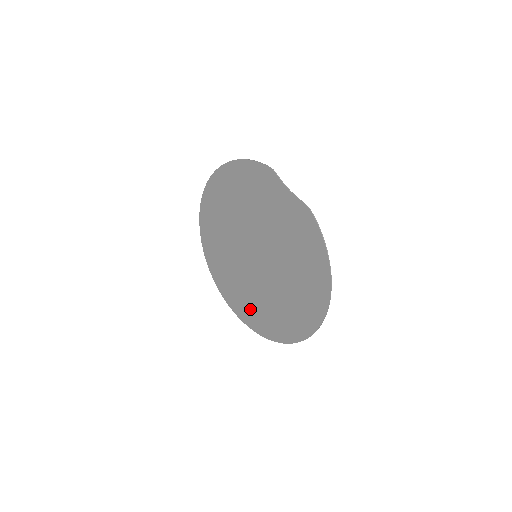
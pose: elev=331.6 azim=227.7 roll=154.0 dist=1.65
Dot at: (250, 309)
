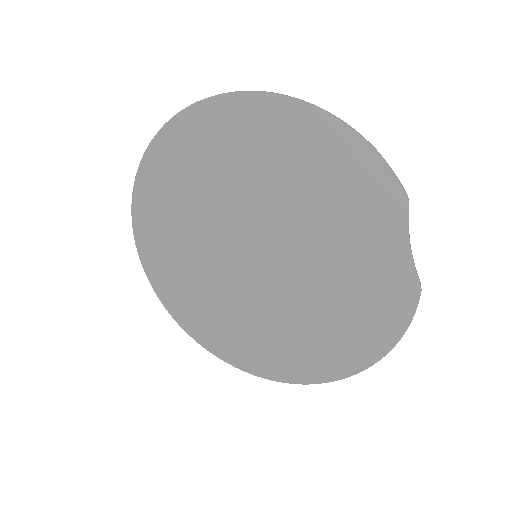
Dot at: (184, 292)
